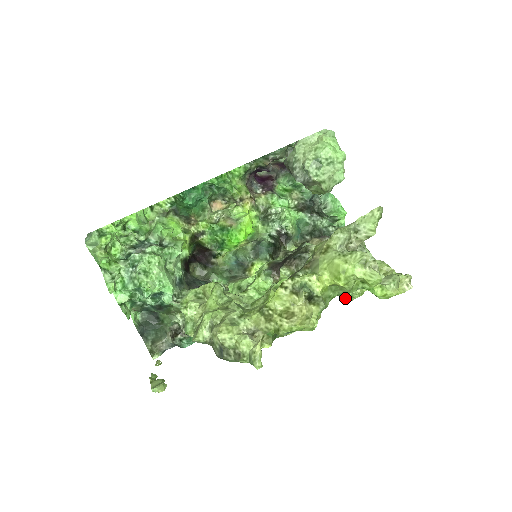
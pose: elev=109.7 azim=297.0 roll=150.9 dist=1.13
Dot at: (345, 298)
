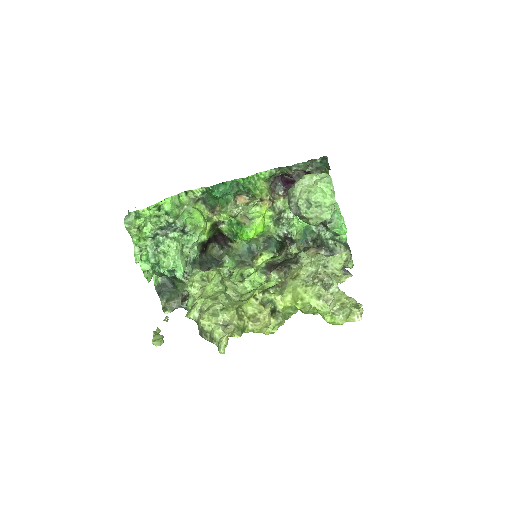
Dot at: occluded
